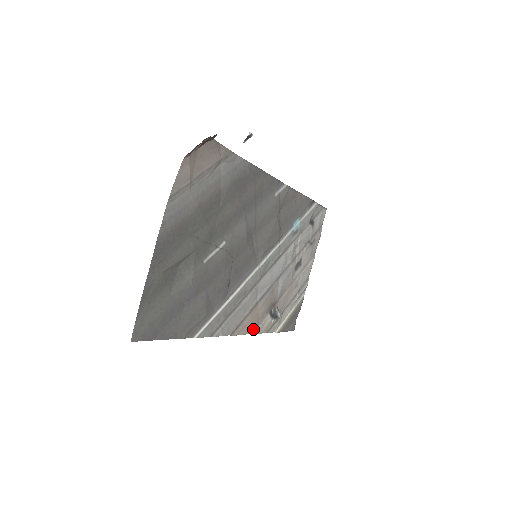
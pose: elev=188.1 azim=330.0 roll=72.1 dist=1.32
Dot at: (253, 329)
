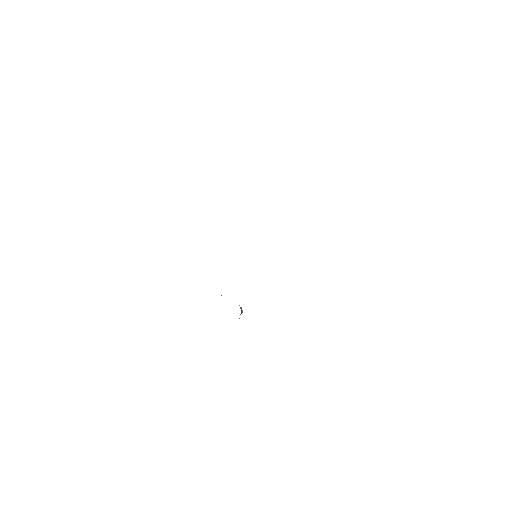
Dot at: occluded
